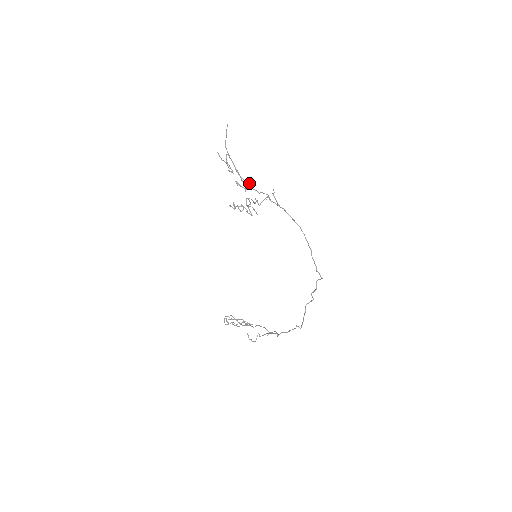
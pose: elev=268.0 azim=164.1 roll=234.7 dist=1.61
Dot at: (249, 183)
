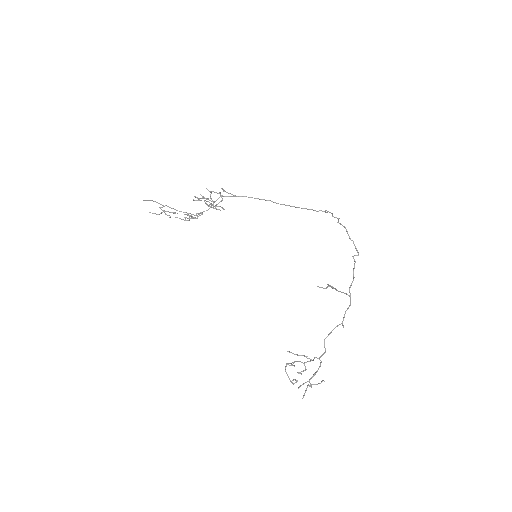
Dot at: (197, 215)
